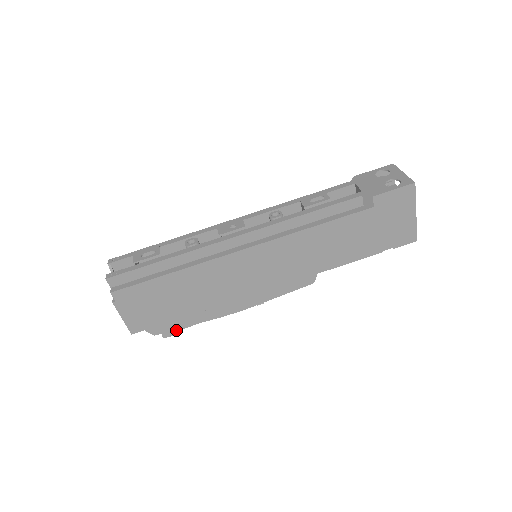
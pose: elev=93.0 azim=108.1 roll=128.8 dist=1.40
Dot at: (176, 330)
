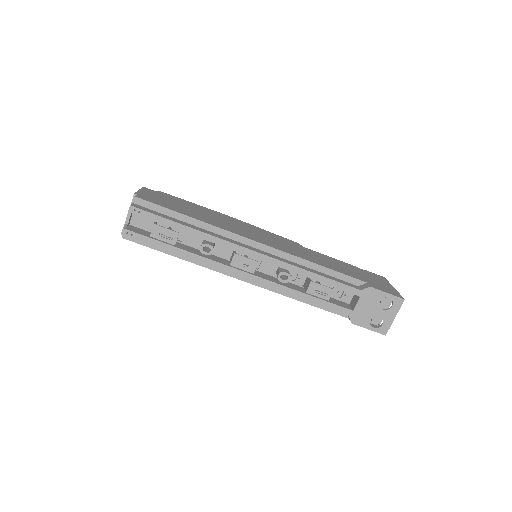
Dot at: occluded
